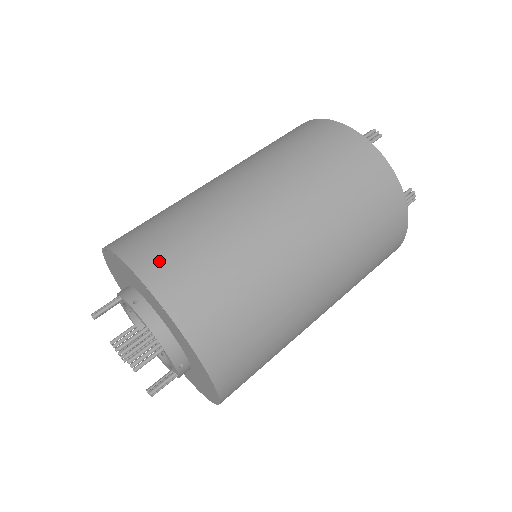
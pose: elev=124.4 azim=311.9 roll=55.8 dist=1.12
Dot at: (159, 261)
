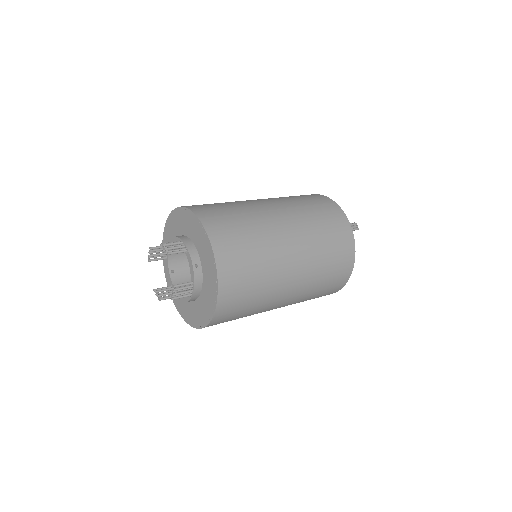
Dot at: (193, 205)
